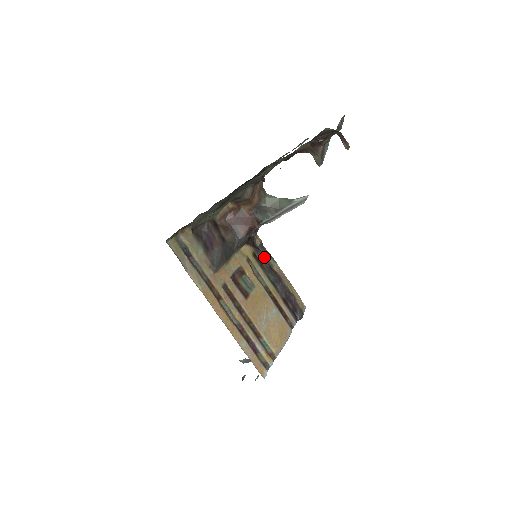
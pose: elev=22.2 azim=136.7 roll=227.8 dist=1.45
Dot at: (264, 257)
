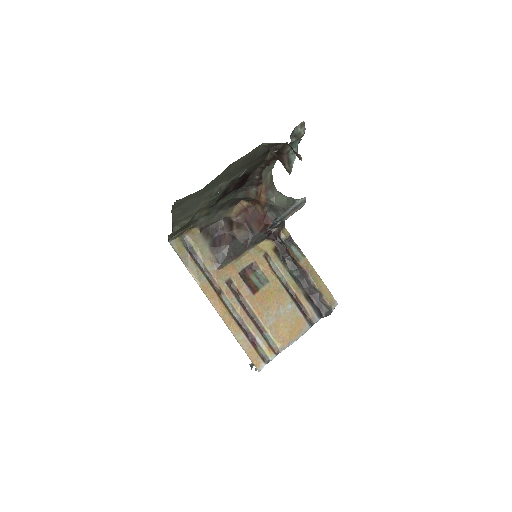
Dot at: (289, 252)
